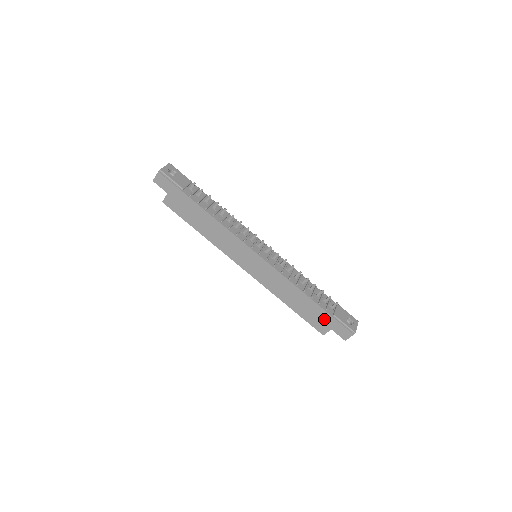
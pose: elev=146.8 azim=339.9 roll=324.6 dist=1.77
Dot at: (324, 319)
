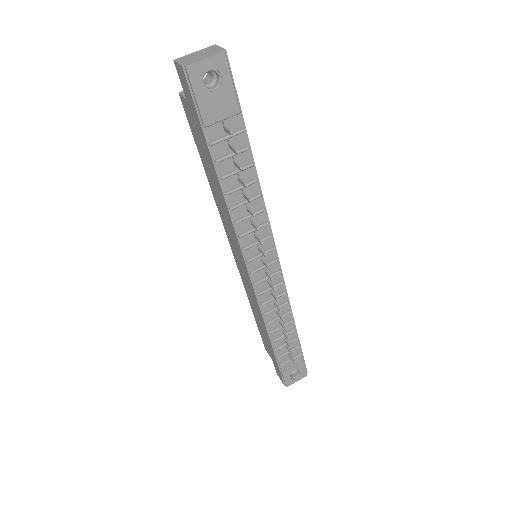
Dot at: (272, 354)
